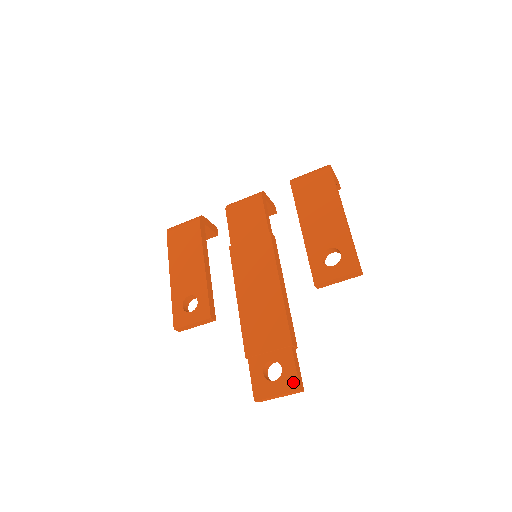
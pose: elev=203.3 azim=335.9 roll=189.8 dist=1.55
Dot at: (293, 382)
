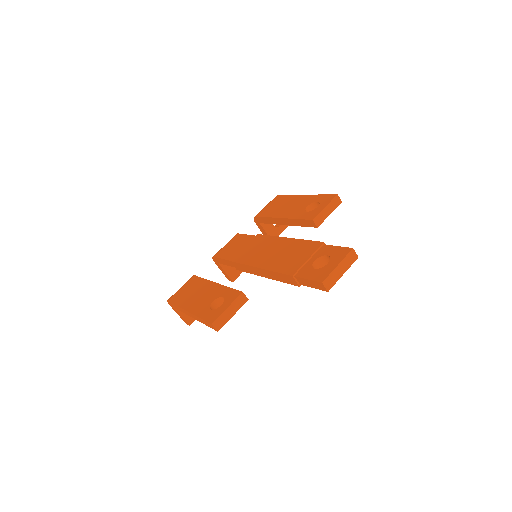
Dot at: (343, 251)
